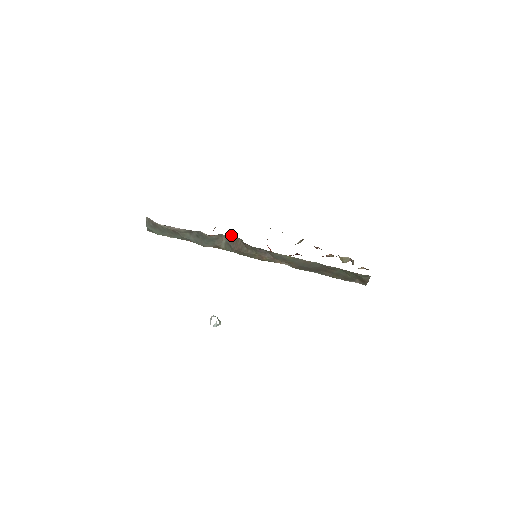
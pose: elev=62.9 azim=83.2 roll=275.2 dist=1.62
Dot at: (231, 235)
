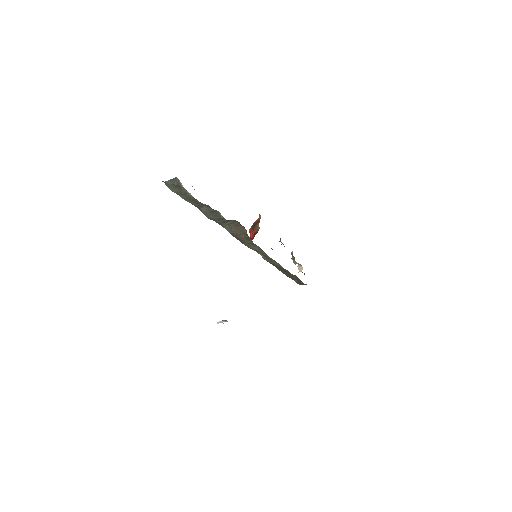
Dot at: occluded
